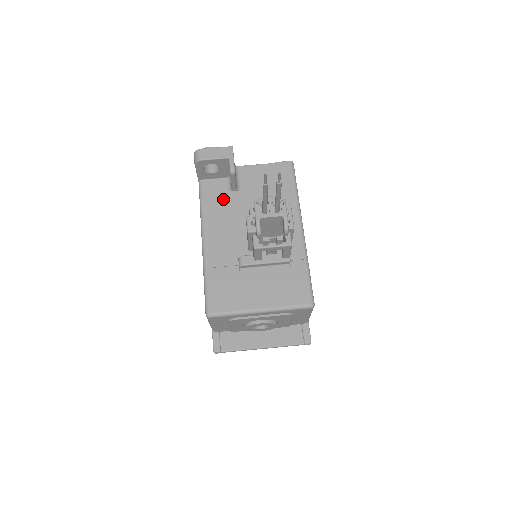
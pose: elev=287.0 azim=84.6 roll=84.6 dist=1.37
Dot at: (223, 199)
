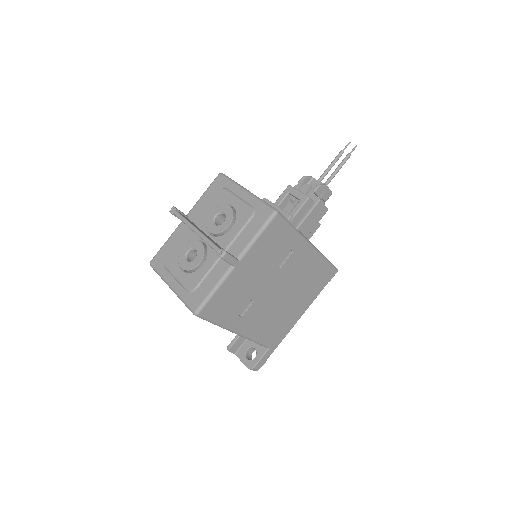
Dot at: occluded
